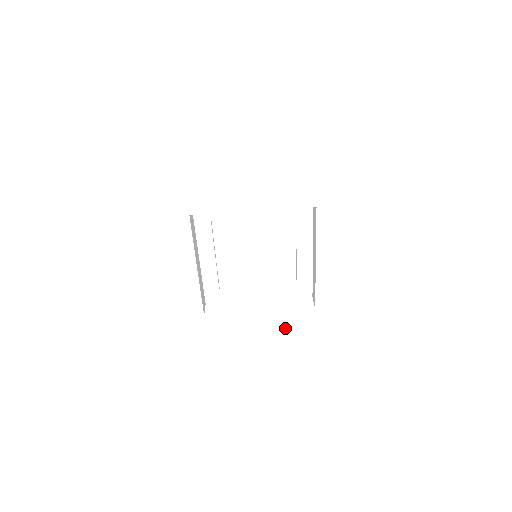
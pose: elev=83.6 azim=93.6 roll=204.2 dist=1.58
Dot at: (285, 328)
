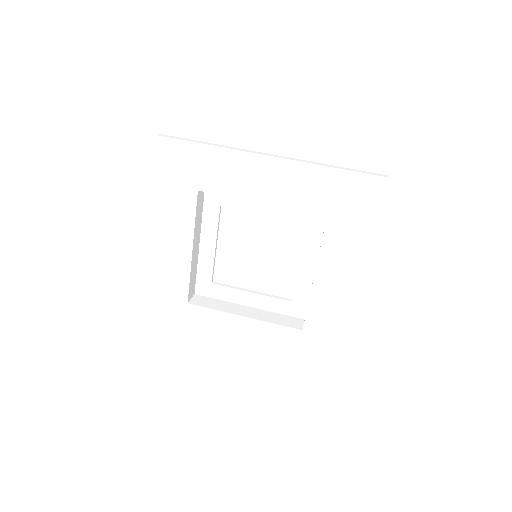
Dot at: (266, 342)
